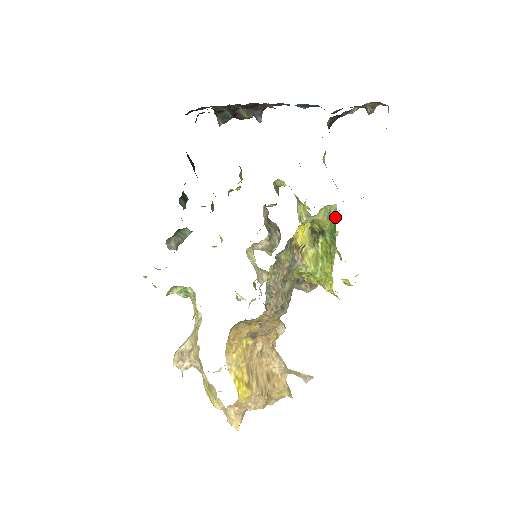
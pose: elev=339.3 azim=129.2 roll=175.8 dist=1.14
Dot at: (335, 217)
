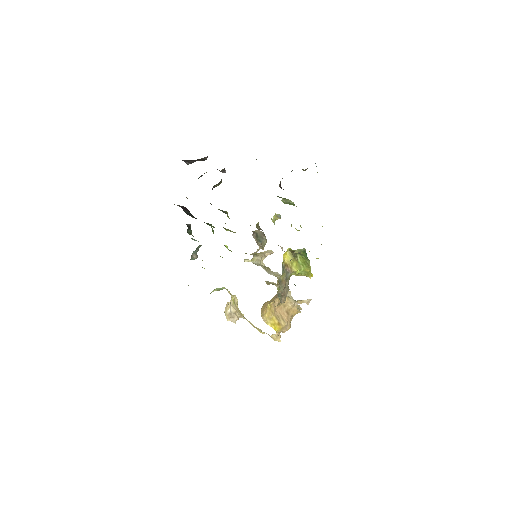
Dot at: (305, 251)
